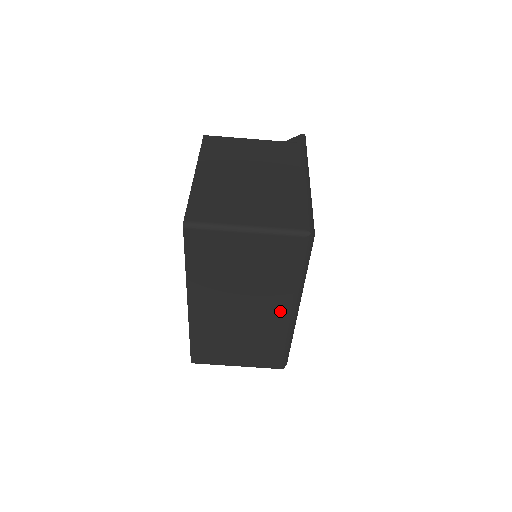
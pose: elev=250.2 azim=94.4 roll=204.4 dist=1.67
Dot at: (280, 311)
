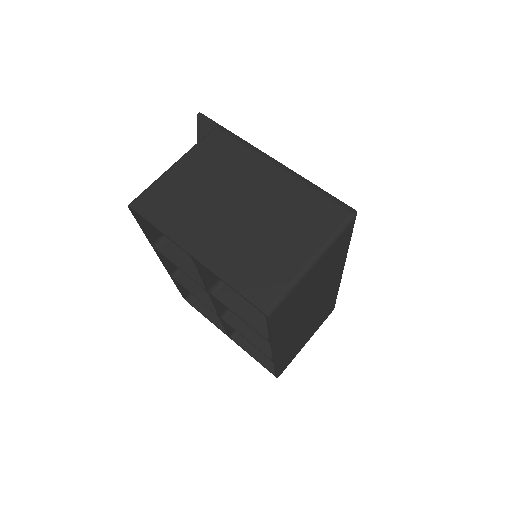
Dot at: (335, 281)
